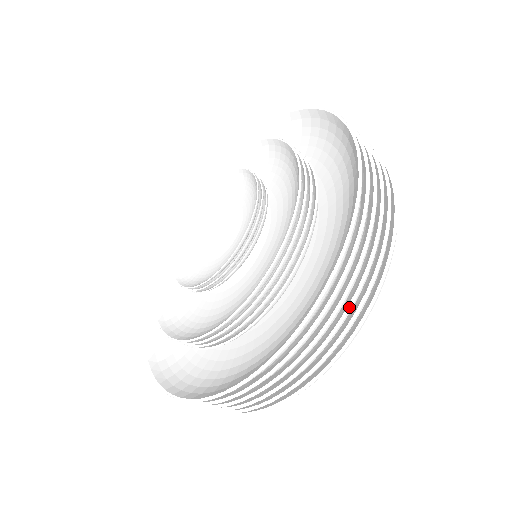
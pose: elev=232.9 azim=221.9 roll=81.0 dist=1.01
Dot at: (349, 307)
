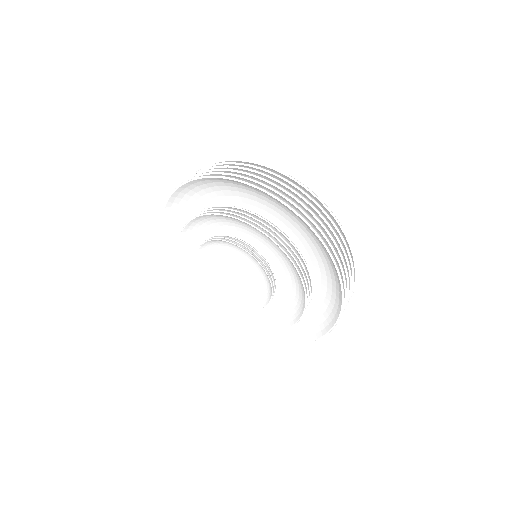
Dot at: occluded
